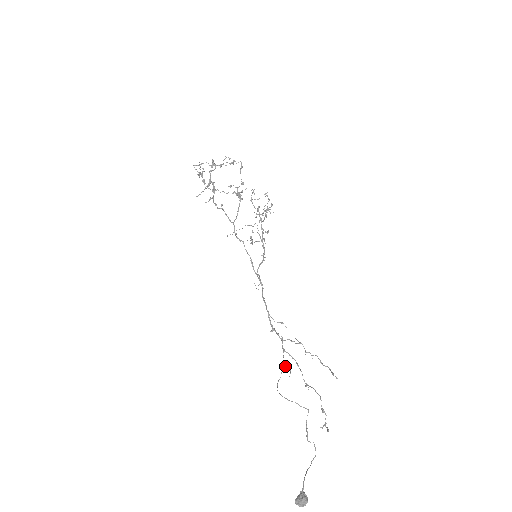
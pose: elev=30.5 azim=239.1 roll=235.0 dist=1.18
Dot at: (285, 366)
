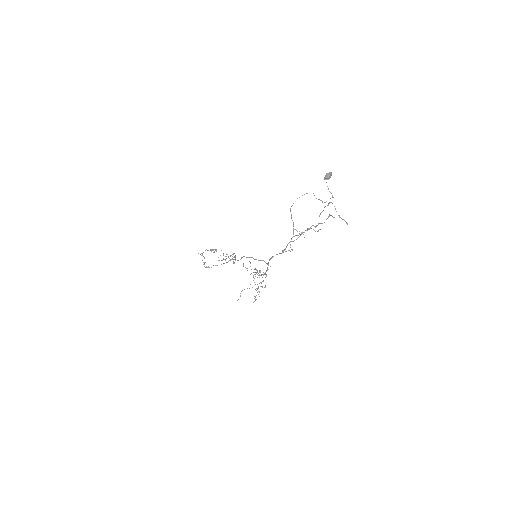
Dot at: occluded
